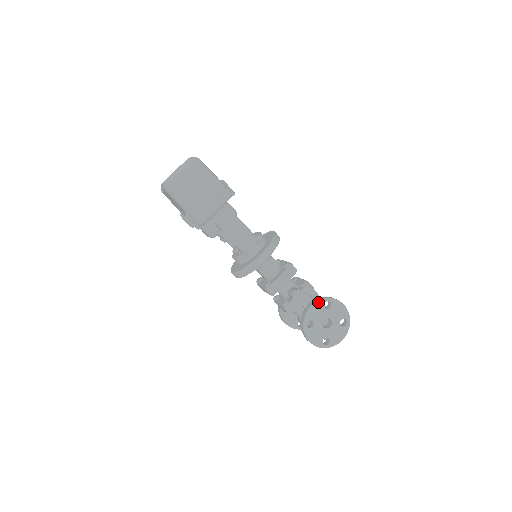
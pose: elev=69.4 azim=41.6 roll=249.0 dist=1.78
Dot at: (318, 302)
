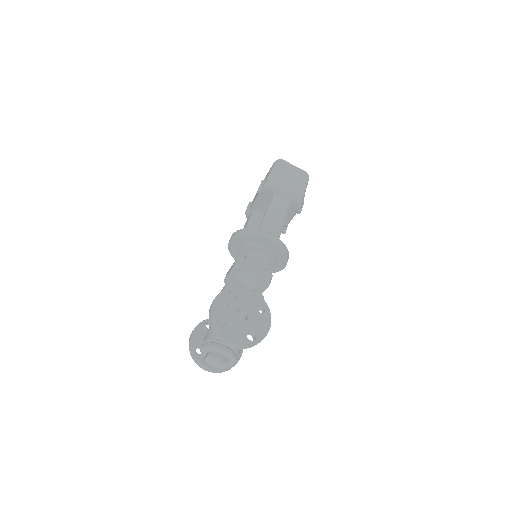
Dot at: (259, 296)
